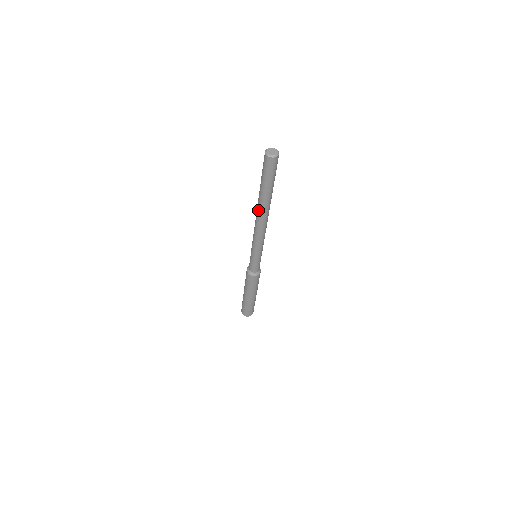
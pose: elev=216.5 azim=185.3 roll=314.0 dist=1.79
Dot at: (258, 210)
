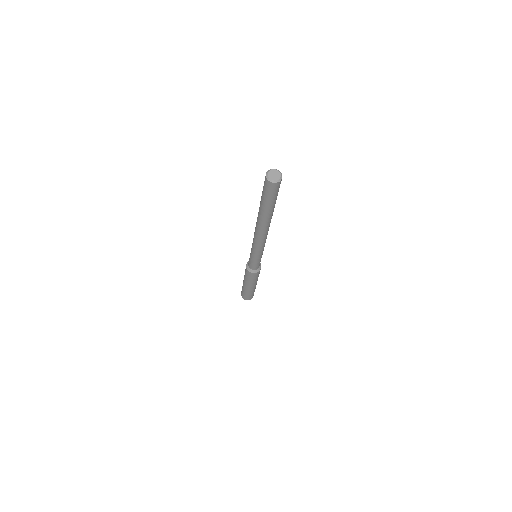
Dot at: (257, 218)
